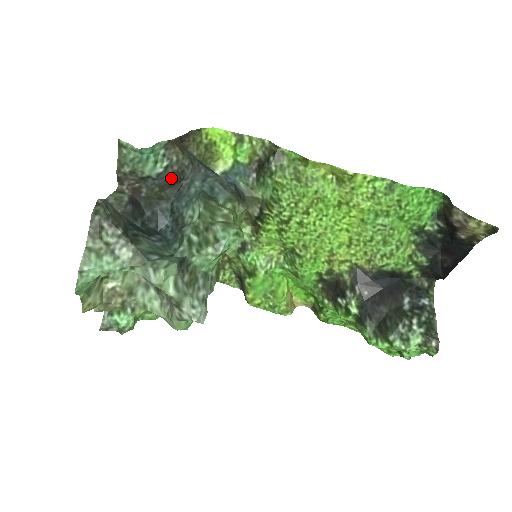
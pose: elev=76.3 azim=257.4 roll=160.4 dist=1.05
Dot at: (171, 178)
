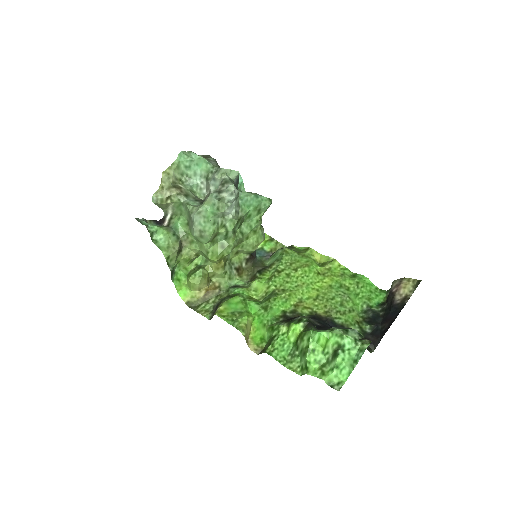
Dot at: occluded
